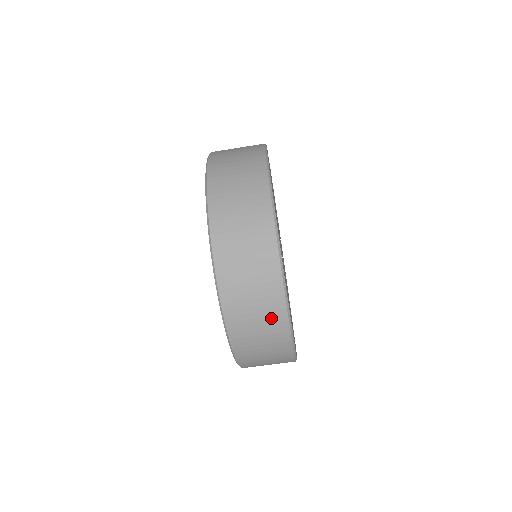
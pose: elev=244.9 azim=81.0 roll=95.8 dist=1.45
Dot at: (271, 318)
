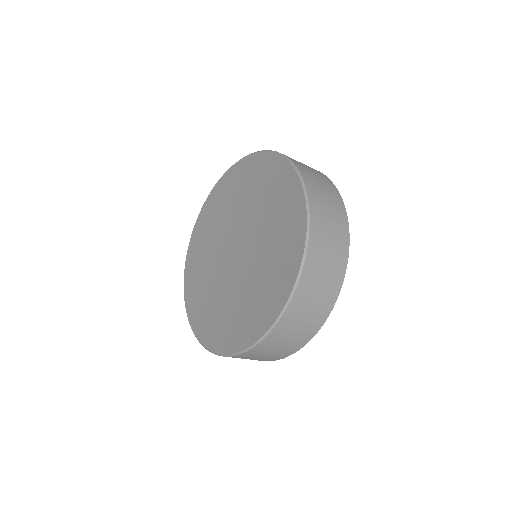
Dot at: occluded
